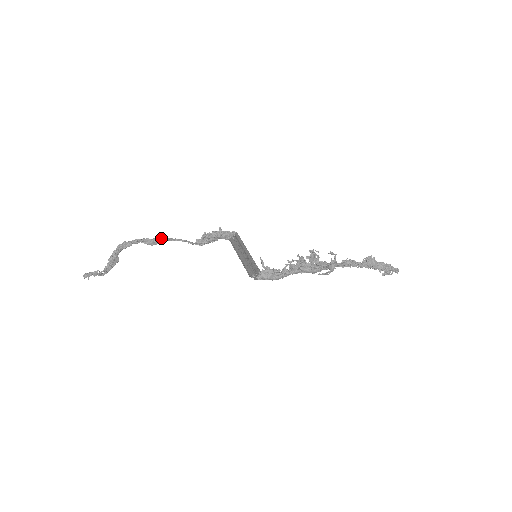
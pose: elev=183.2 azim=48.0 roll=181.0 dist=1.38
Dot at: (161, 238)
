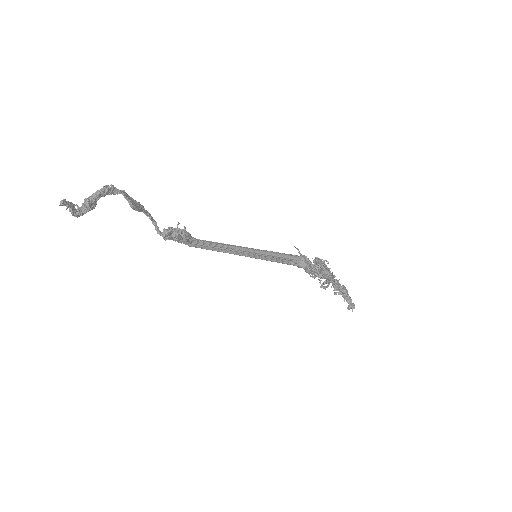
Dot at: (141, 205)
